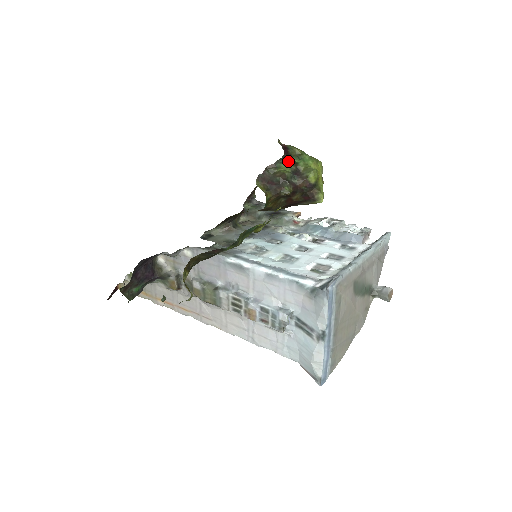
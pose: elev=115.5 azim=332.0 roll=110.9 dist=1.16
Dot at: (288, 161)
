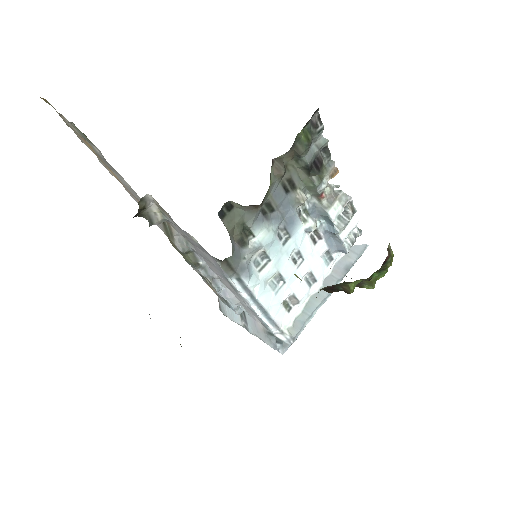
Dot at: occluded
